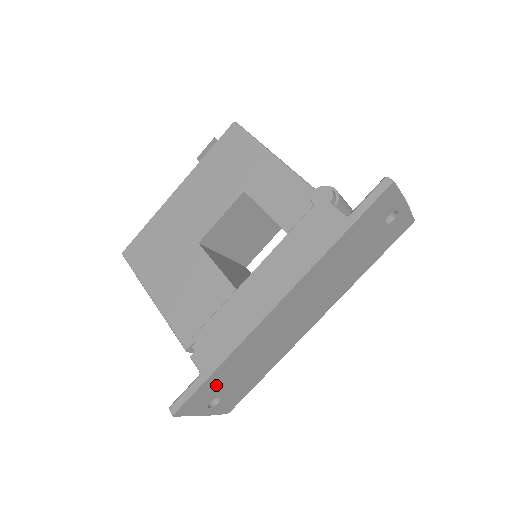
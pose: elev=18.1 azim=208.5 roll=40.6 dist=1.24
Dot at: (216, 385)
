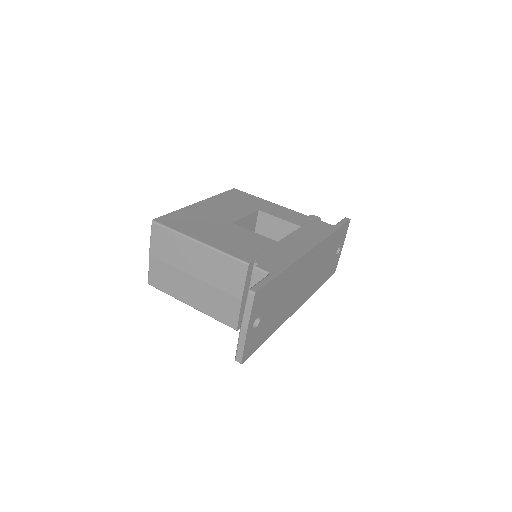
Dot at: (271, 295)
